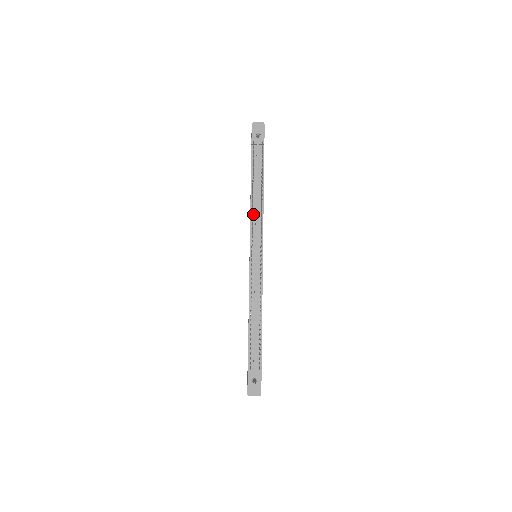
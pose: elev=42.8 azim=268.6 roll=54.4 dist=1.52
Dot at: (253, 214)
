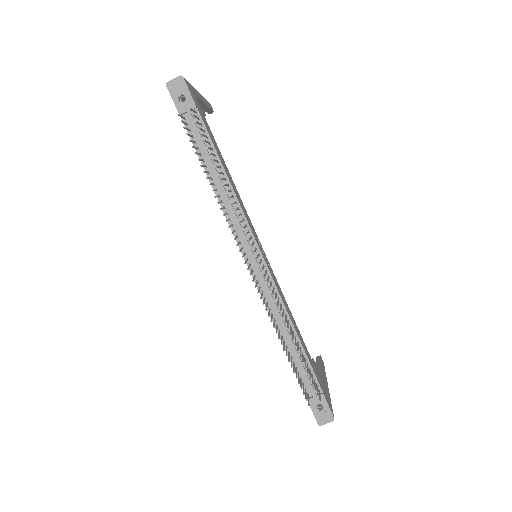
Dot at: (226, 210)
